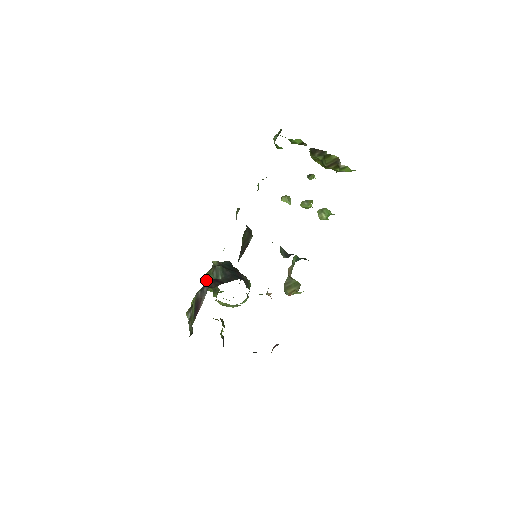
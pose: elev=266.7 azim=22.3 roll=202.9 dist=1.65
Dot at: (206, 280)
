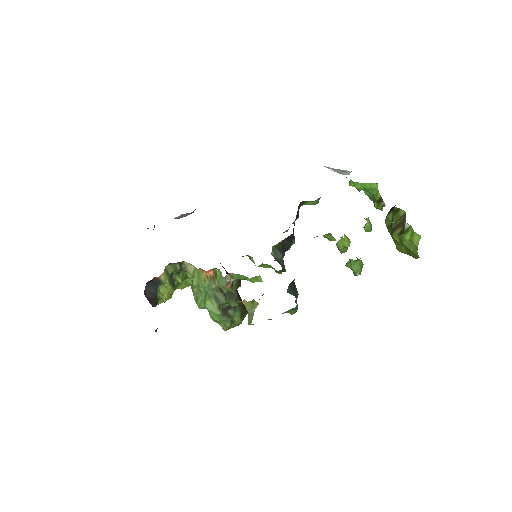
Dot at: occluded
